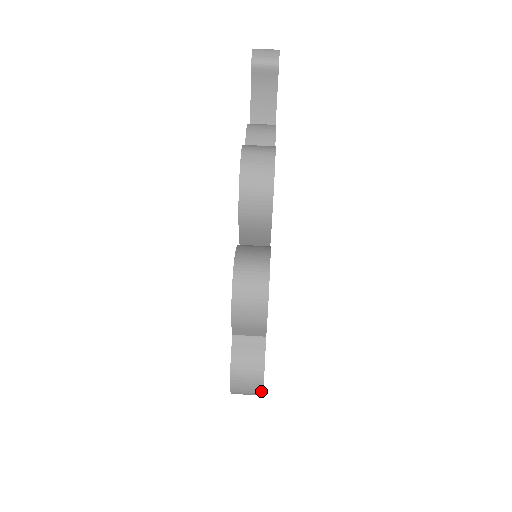
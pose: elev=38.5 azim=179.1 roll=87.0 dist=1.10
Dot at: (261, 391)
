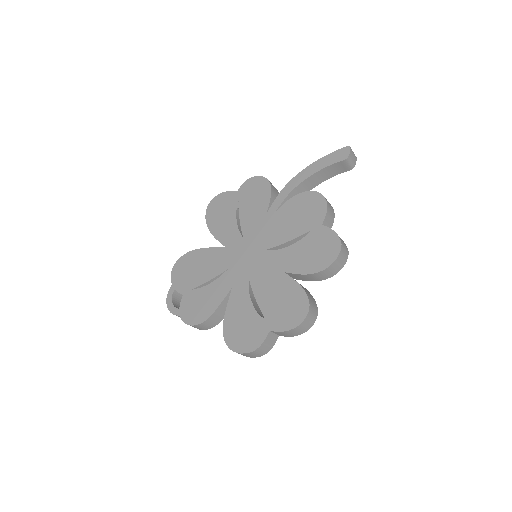
Dot at: (253, 357)
